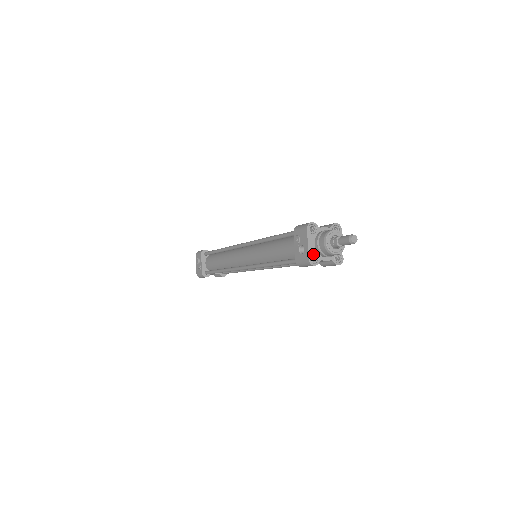
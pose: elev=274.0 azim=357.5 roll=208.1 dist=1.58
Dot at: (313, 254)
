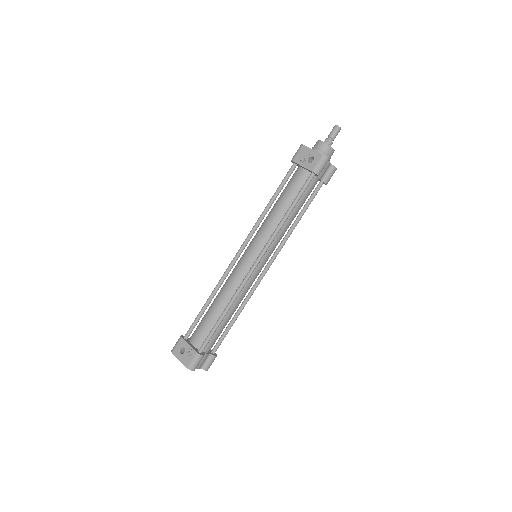
Dot at: occluded
